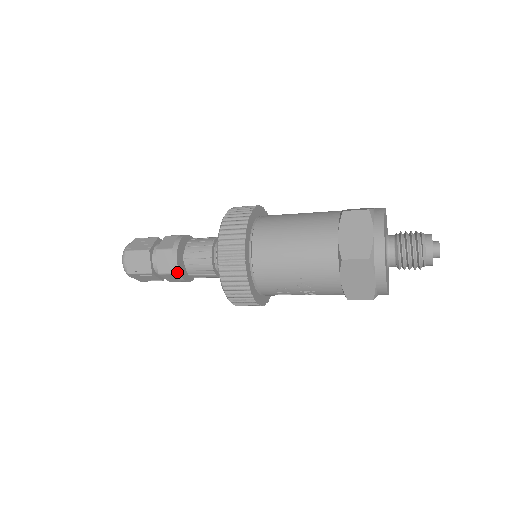
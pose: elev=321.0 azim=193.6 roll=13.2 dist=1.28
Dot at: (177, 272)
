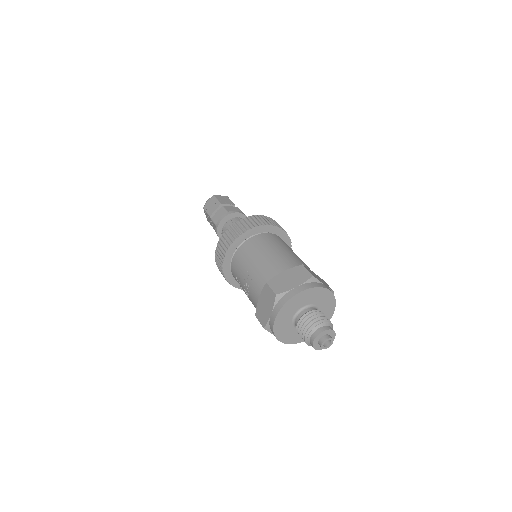
Dot at: (217, 225)
